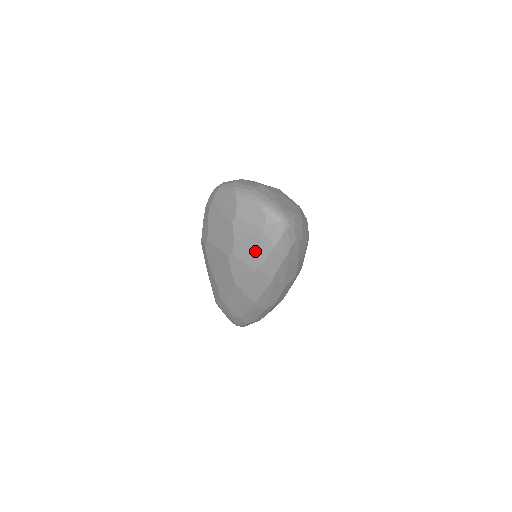
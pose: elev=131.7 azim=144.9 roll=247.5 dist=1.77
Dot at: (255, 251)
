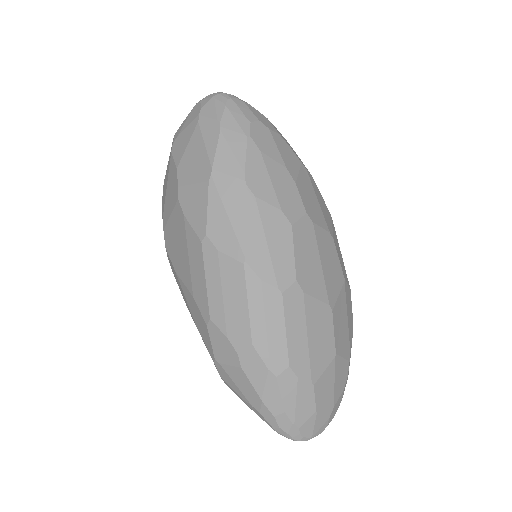
Dot at: (201, 150)
